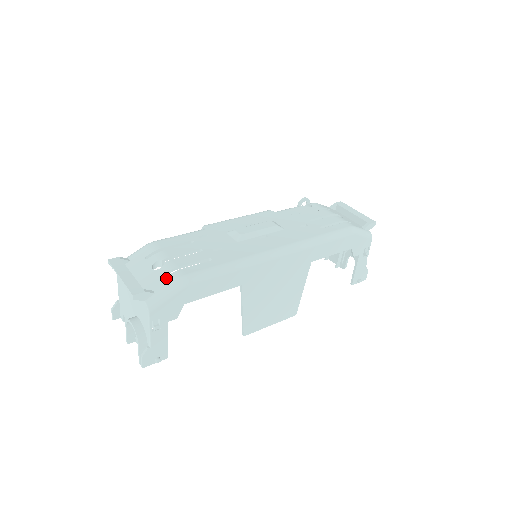
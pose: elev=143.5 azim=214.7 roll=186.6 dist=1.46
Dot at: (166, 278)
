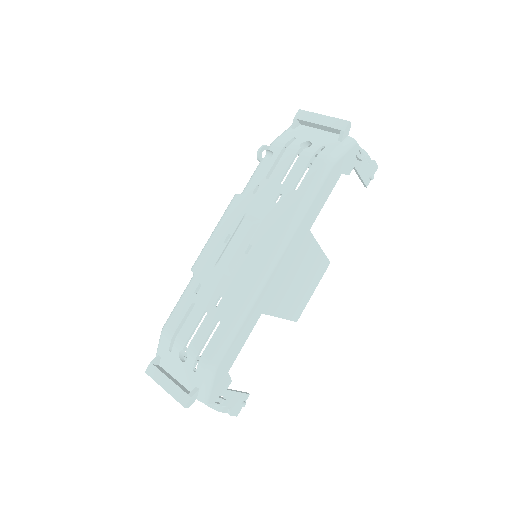
Dot at: (197, 370)
